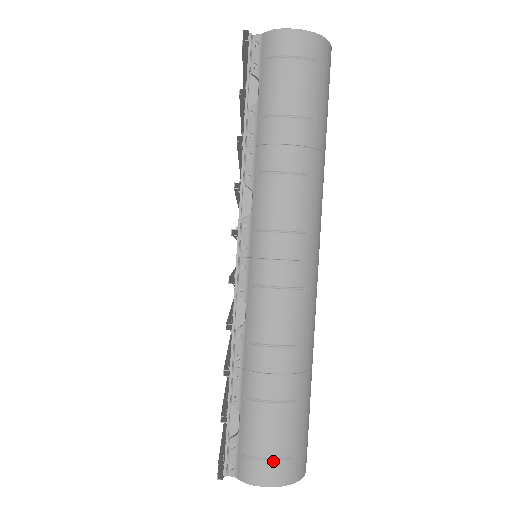
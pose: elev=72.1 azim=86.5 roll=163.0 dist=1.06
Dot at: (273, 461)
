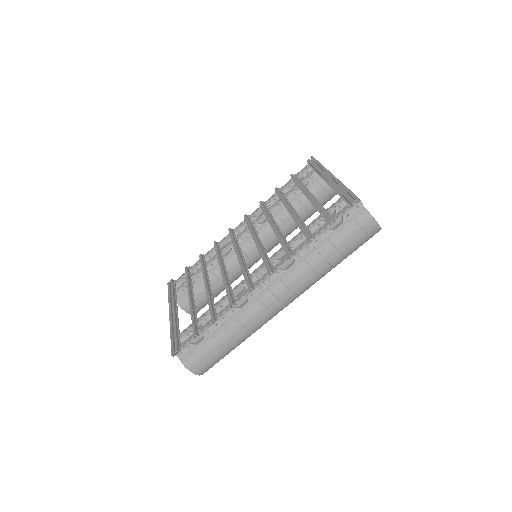
Dot at: (202, 365)
